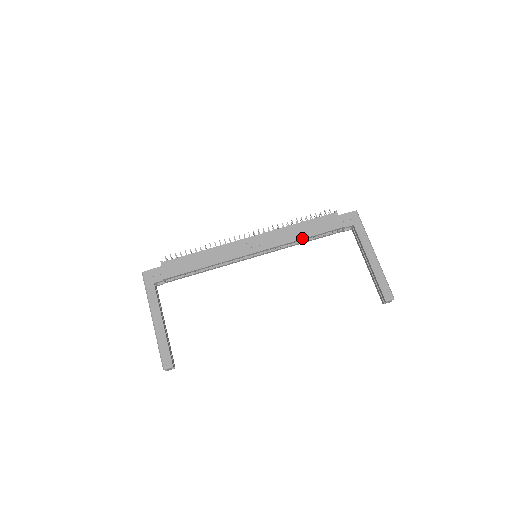
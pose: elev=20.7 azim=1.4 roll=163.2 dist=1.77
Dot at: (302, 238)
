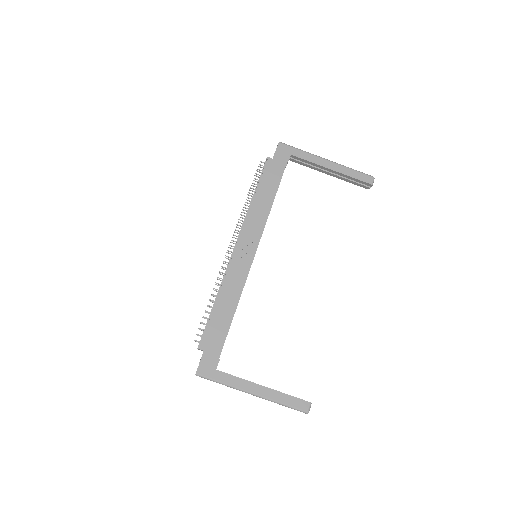
Dot at: (271, 204)
